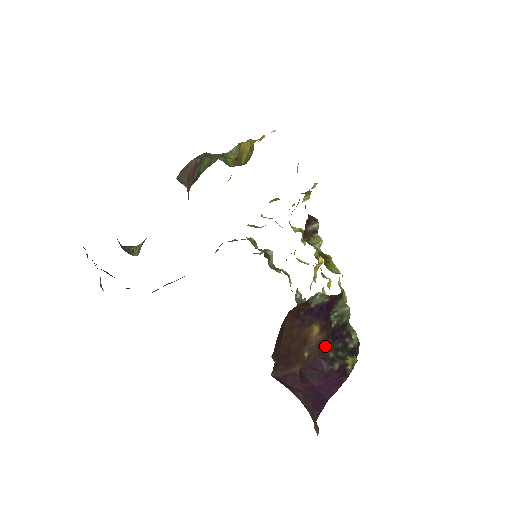
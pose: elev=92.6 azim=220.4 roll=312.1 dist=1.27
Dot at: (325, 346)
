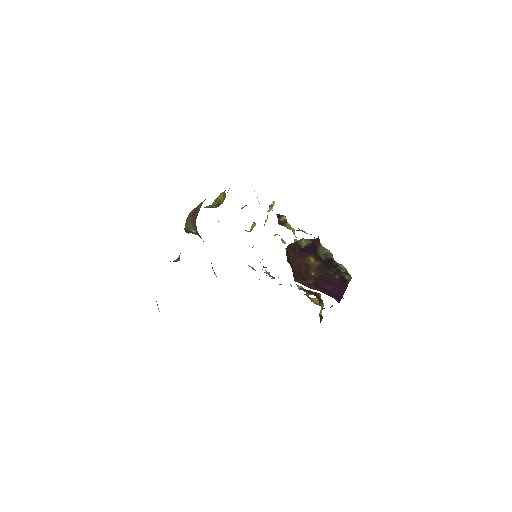
Dot at: (324, 269)
